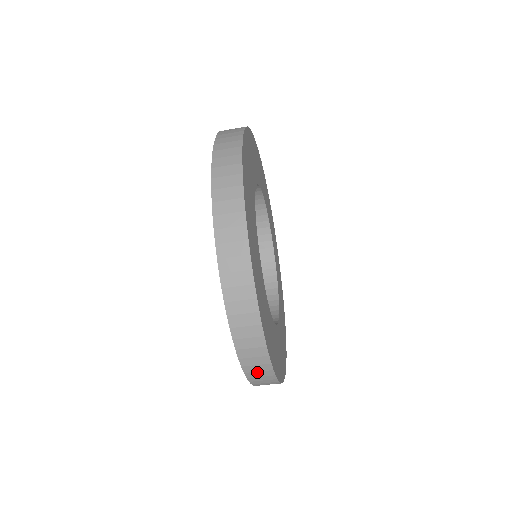
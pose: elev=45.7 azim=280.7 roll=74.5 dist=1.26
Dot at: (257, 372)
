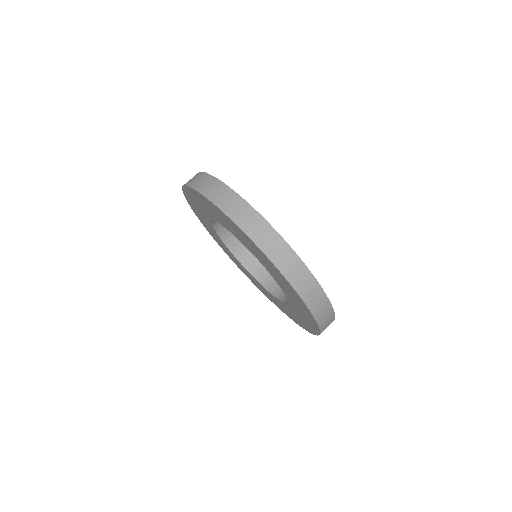
Dot at: (227, 202)
